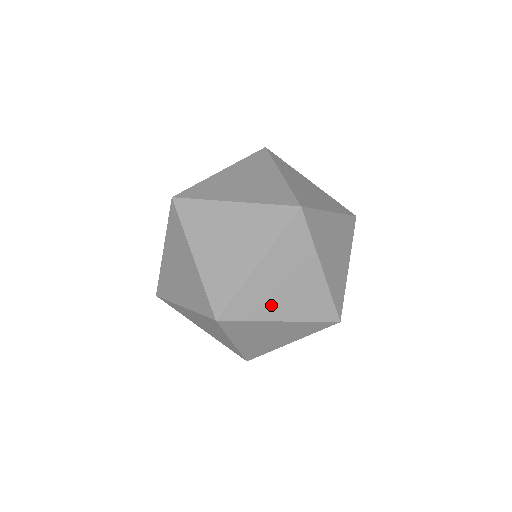
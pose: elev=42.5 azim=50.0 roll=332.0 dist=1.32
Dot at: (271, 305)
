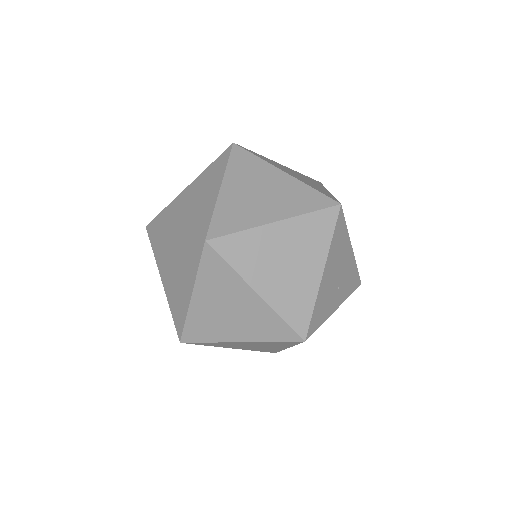
Dot at: (331, 301)
